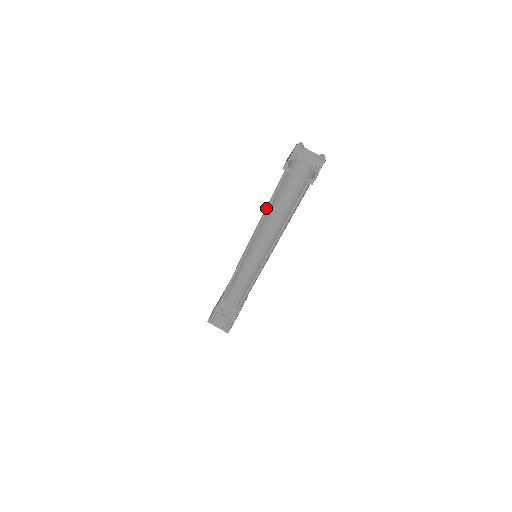
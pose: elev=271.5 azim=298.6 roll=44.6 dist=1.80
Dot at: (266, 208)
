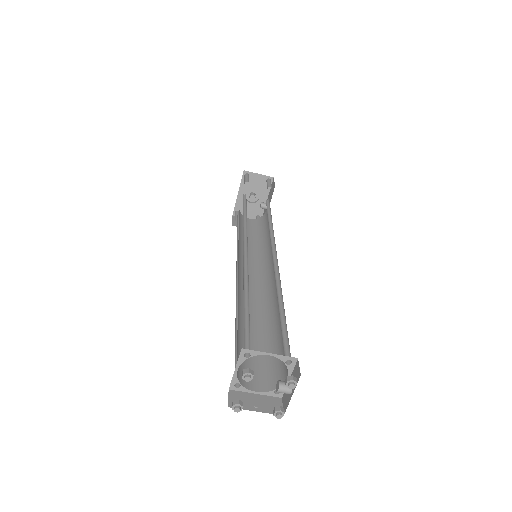
Dot at: (236, 323)
